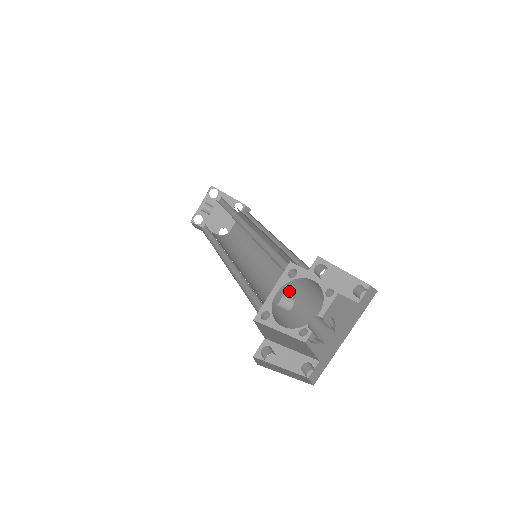
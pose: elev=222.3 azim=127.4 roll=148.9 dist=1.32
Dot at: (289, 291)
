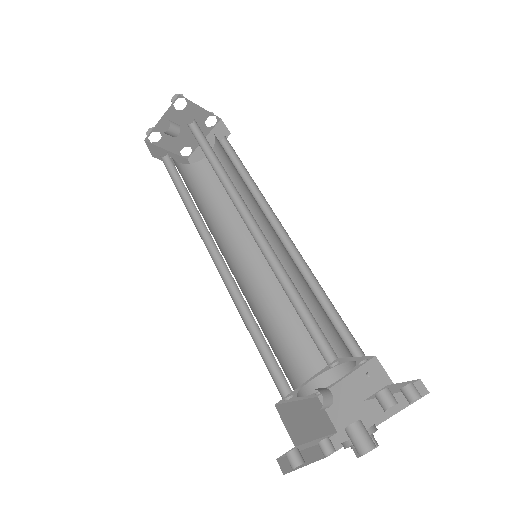
Dot at: (299, 318)
